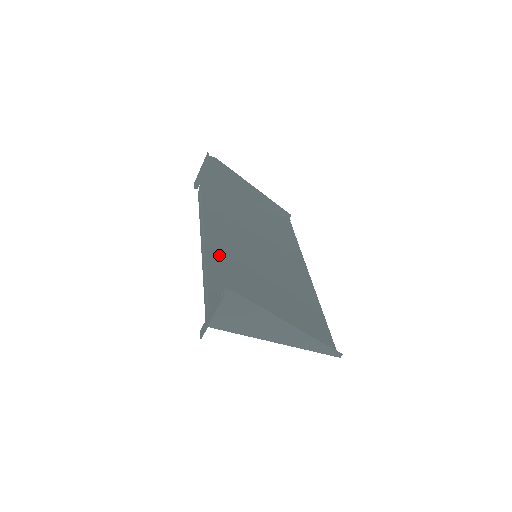
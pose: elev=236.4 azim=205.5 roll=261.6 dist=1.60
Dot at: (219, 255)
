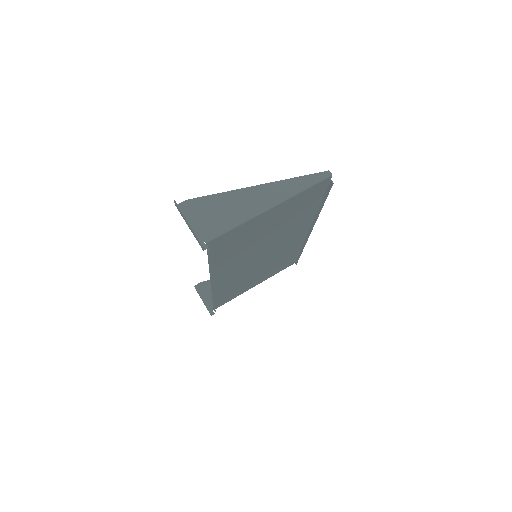
Dot at: (223, 272)
